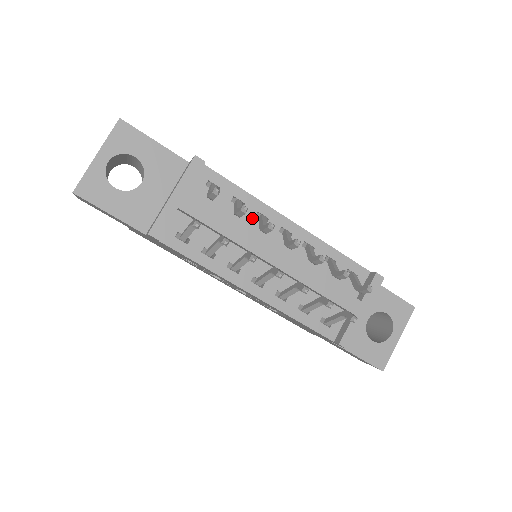
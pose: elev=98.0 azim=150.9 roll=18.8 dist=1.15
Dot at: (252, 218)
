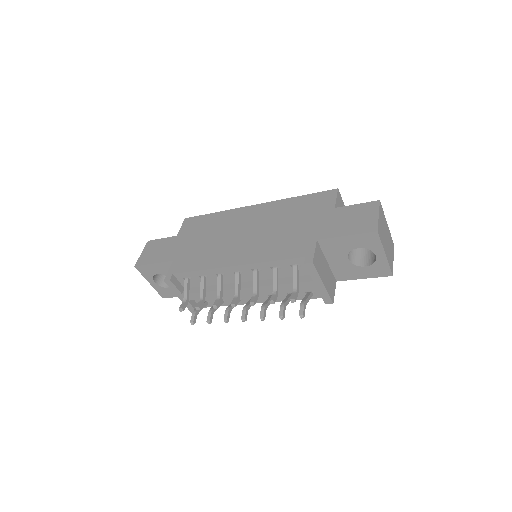
Dot at: occluded
